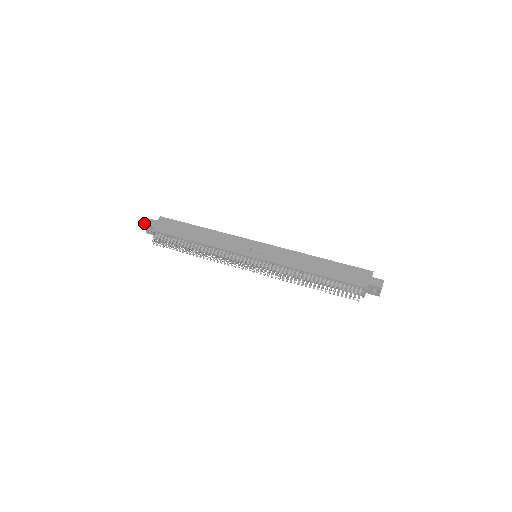
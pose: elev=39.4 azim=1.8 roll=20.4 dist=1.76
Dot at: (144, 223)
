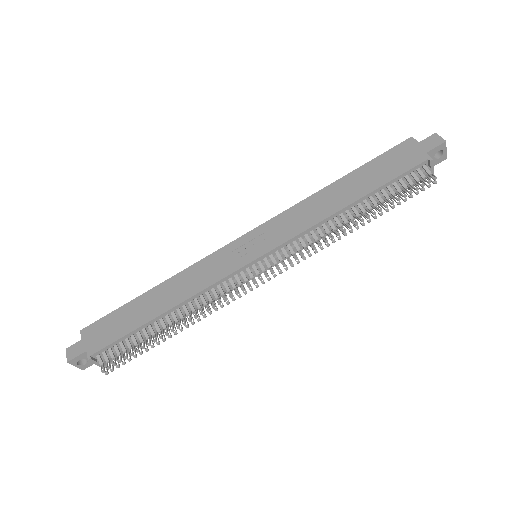
Dot at: occluded
